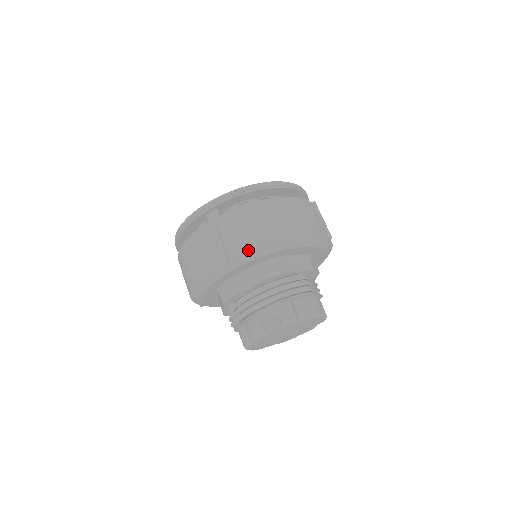
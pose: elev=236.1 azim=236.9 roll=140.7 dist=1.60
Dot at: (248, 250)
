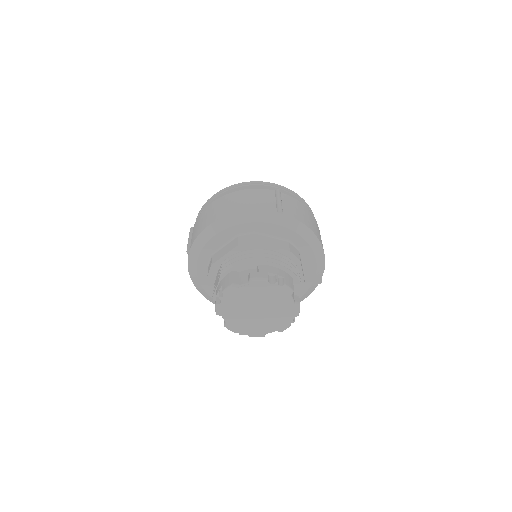
Dot at: (298, 220)
